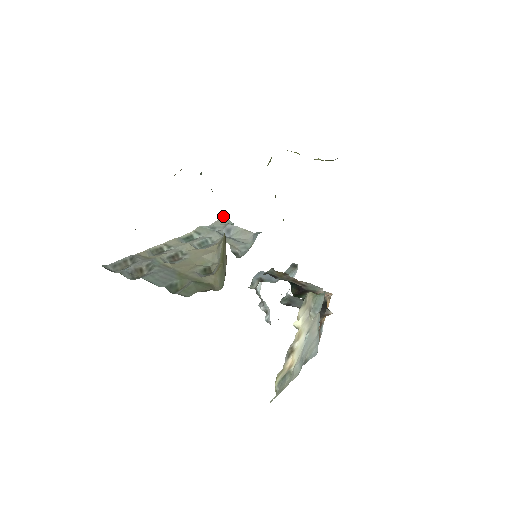
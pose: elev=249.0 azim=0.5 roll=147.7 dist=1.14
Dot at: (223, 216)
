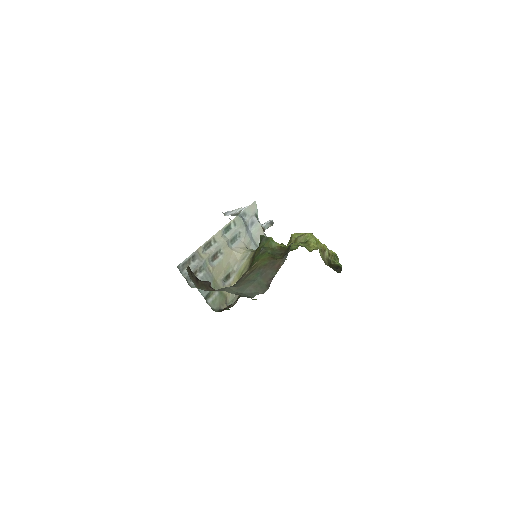
Dot at: occluded
